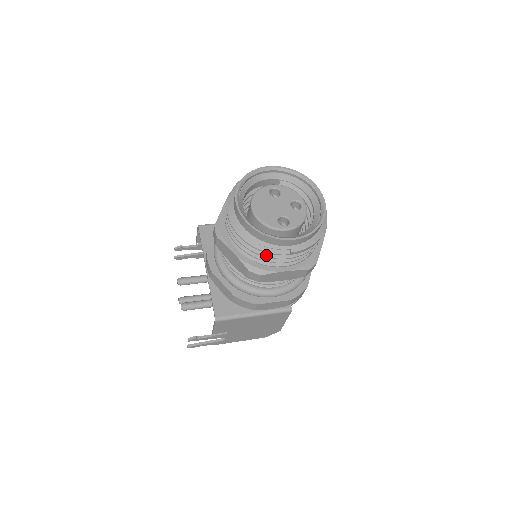
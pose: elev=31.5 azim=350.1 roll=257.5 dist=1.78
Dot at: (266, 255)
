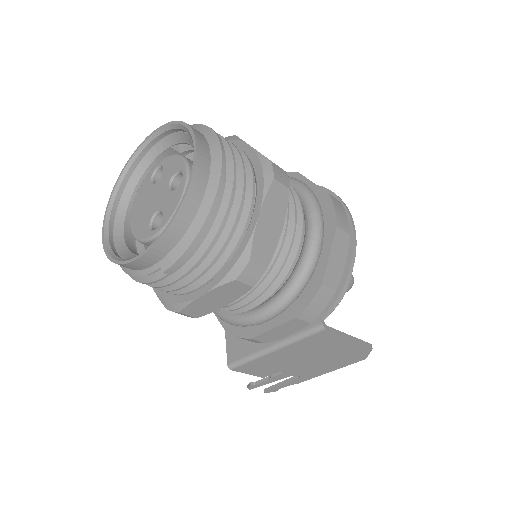
Dot at: (155, 285)
